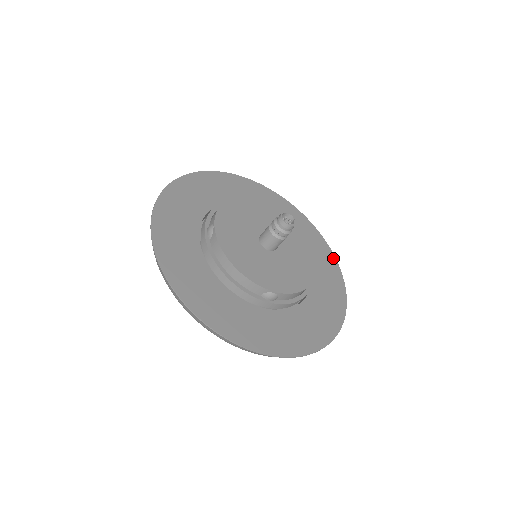
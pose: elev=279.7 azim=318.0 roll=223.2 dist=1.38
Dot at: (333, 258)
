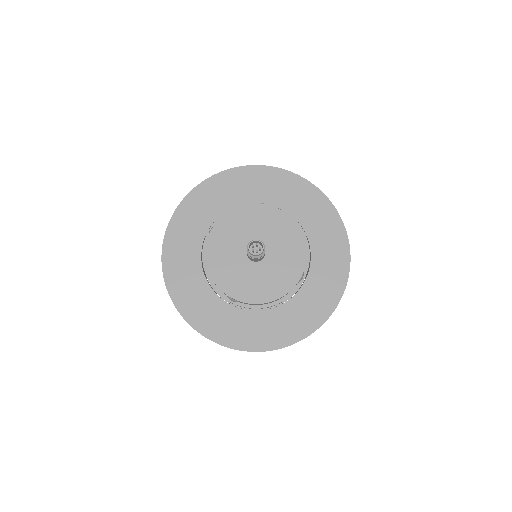
Dot at: (345, 274)
